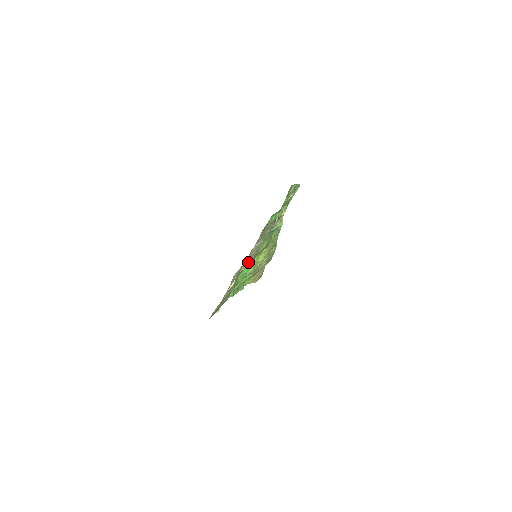
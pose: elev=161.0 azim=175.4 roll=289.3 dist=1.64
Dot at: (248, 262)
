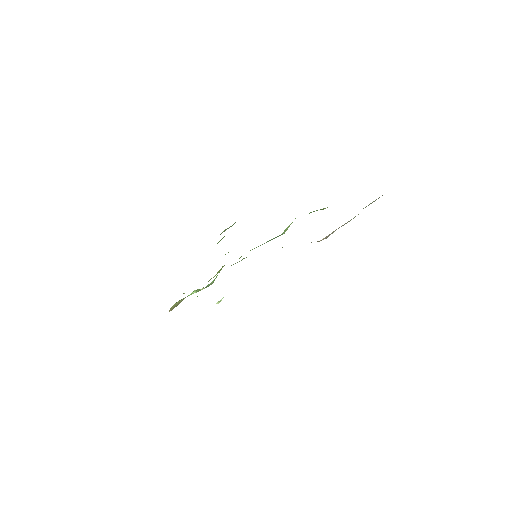
Dot at: occluded
